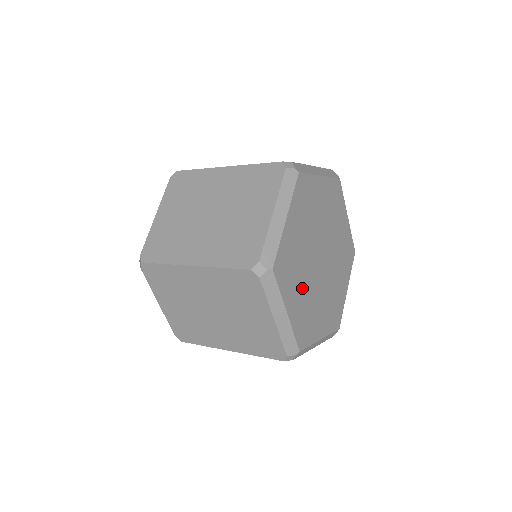
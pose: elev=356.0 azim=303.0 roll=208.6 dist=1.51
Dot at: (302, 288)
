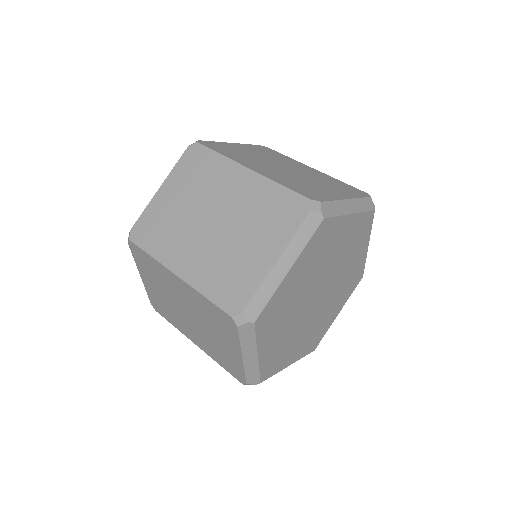
Dot at: (284, 328)
